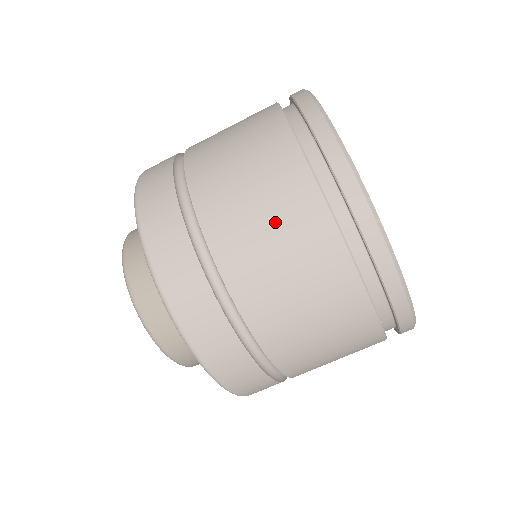
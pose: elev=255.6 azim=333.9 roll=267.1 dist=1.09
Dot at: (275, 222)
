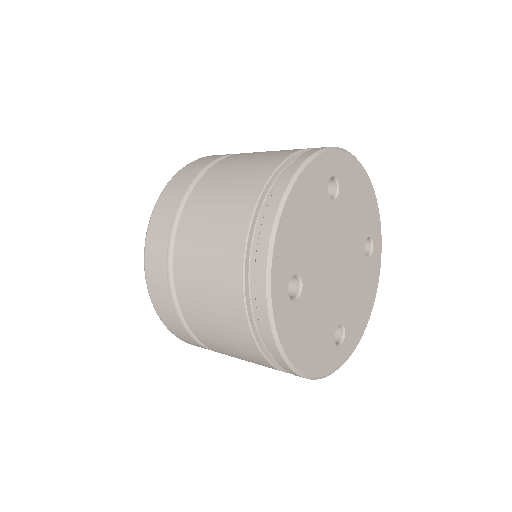
Dot at: (225, 336)
